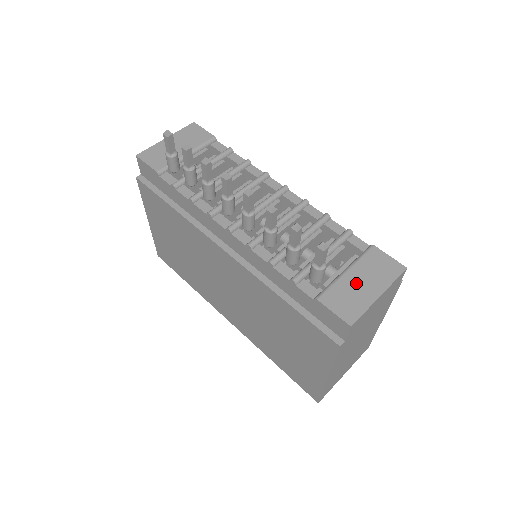
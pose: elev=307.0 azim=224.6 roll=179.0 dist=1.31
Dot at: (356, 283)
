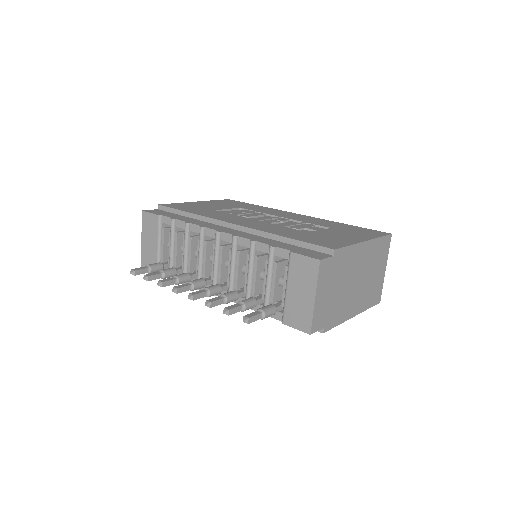
Dot at: (296, 296)
